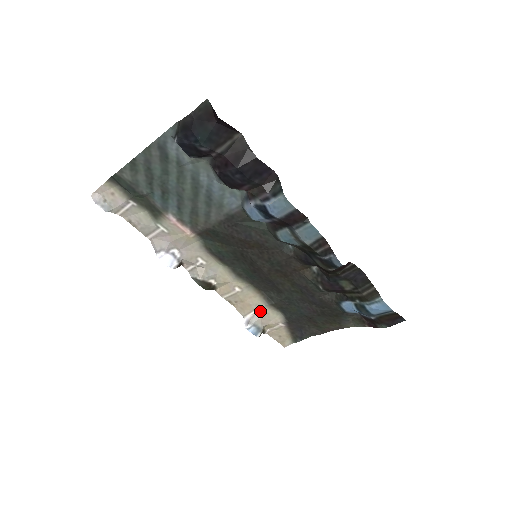
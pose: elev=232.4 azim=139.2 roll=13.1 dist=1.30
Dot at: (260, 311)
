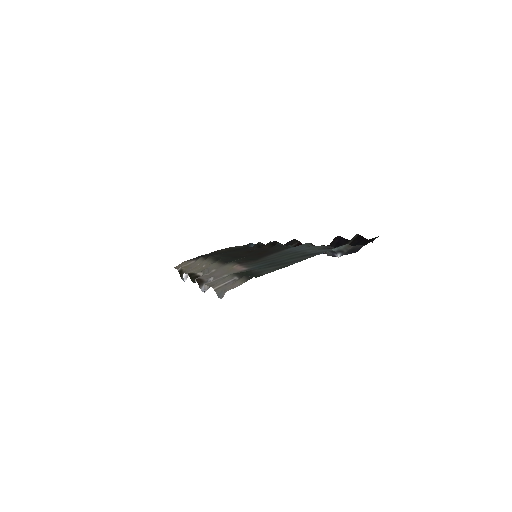
Dot at: occluded
